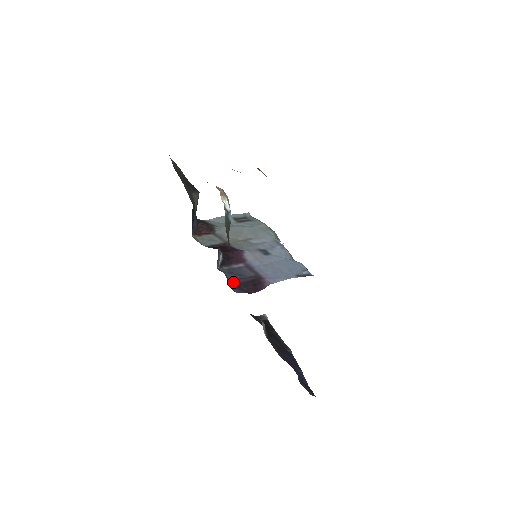
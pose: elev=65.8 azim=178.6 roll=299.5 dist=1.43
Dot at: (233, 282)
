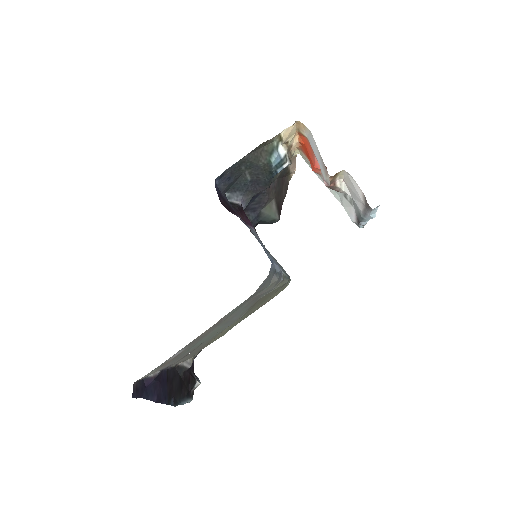
Dot at: (222, 194)
